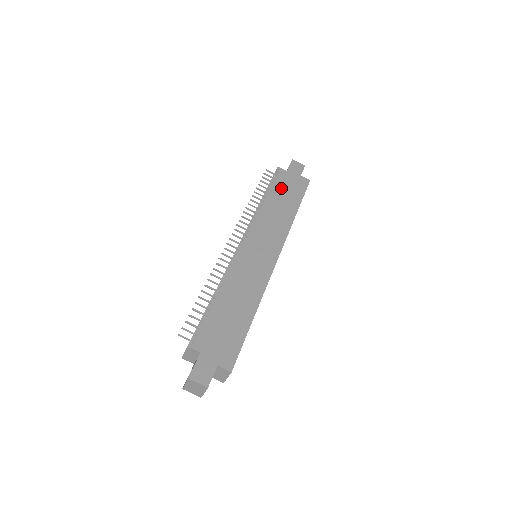
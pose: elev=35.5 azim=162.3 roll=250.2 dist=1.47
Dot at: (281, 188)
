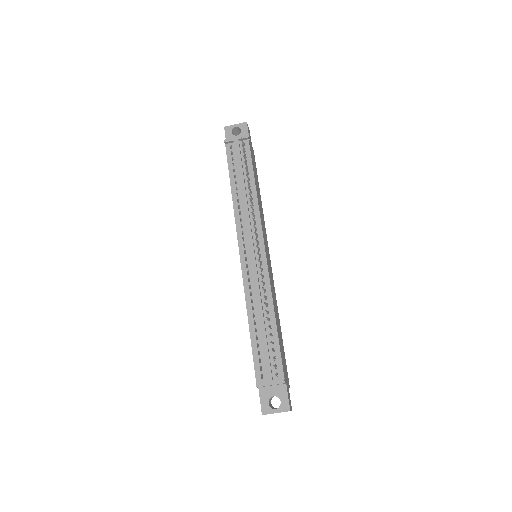
Dot at: occluded
